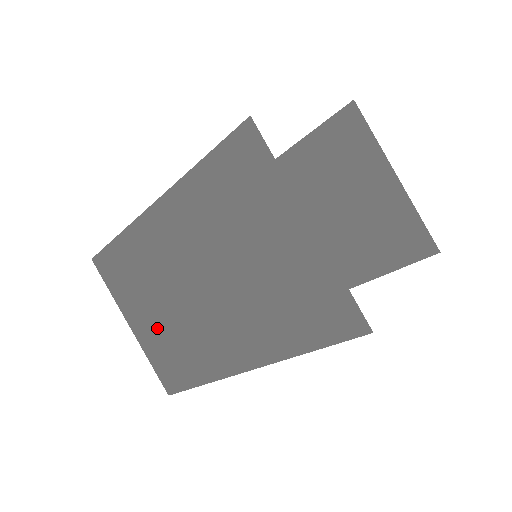
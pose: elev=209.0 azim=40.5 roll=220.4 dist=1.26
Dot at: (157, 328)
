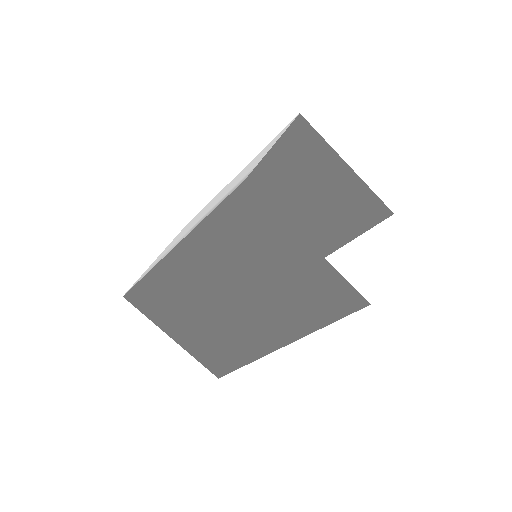
Dot at: (197, 334)
